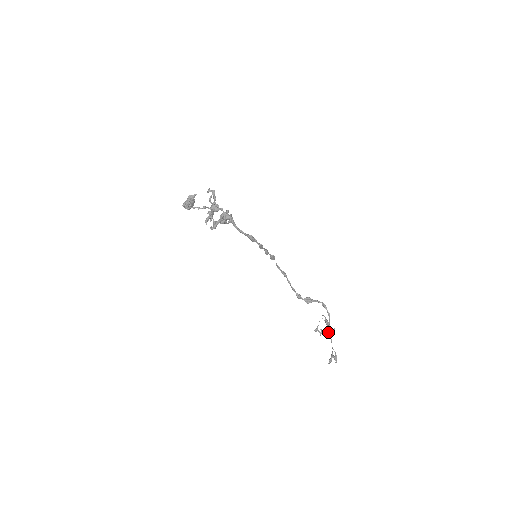
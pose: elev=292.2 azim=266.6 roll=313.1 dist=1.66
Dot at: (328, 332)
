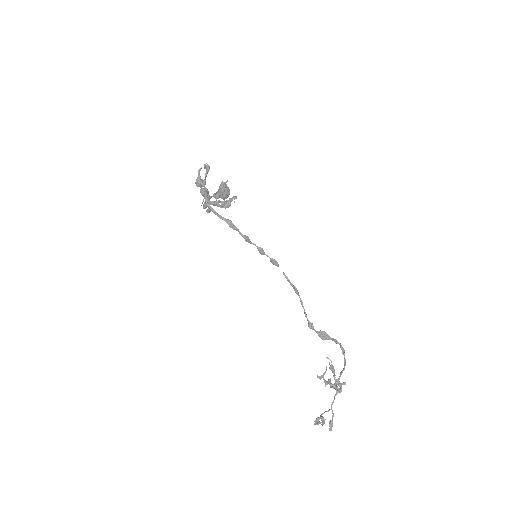
Dot at: (335, 385)
